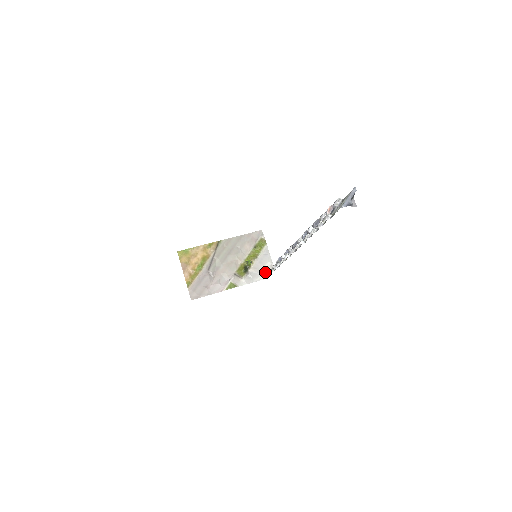
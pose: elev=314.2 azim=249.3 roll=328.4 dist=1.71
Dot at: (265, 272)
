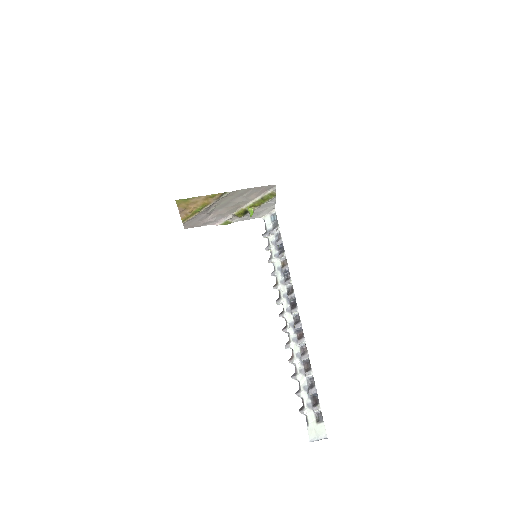
Dot at: (264, 213)
